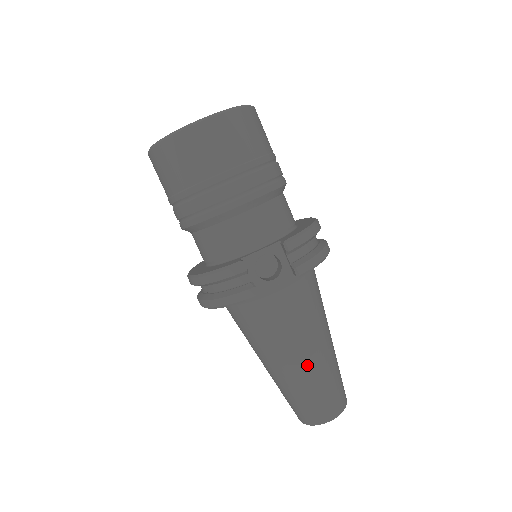
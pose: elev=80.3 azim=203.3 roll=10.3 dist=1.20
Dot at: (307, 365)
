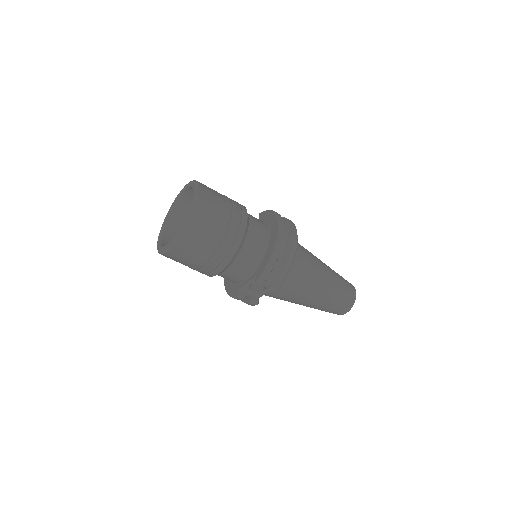
Dot at: (313, 304)
